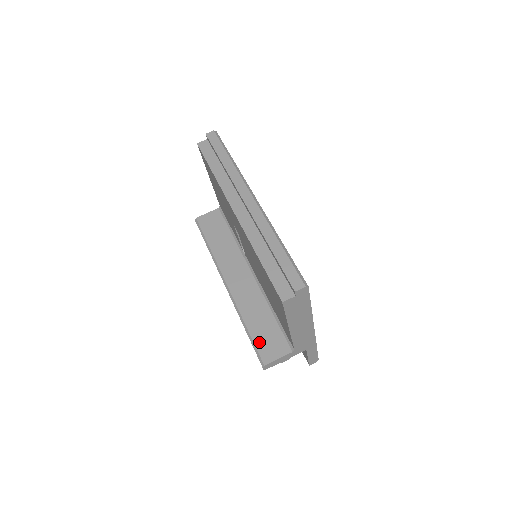
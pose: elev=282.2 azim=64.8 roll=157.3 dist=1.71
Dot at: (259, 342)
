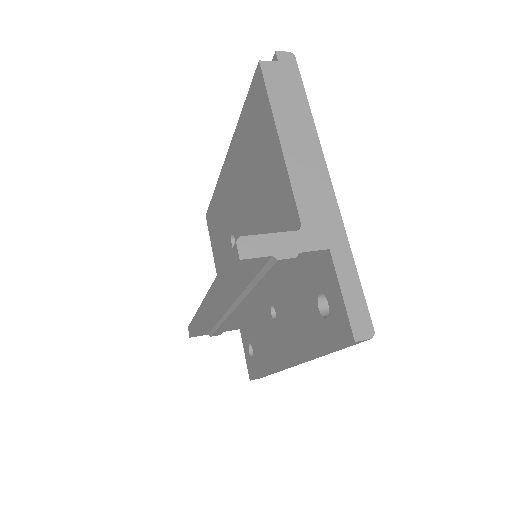
Dot at: occluded
